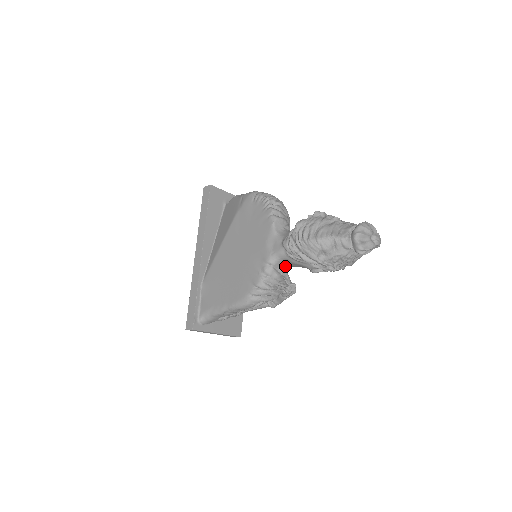
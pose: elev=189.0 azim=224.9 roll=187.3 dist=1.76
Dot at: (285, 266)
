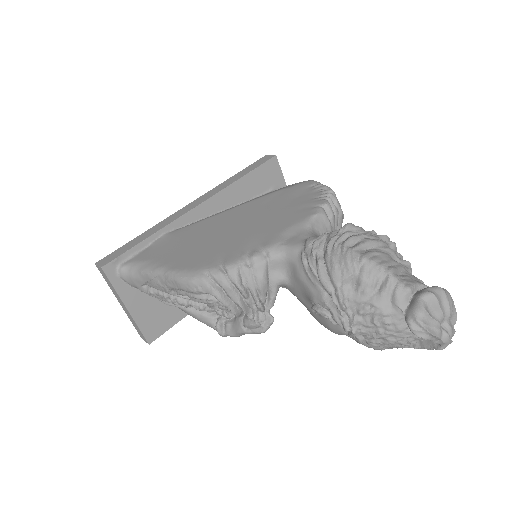
Dot at: (283, 277)
